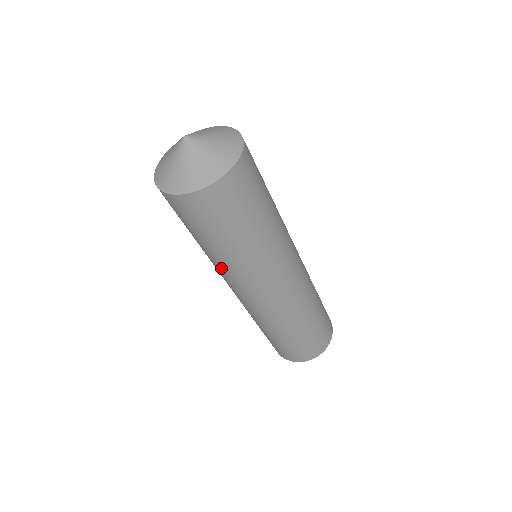
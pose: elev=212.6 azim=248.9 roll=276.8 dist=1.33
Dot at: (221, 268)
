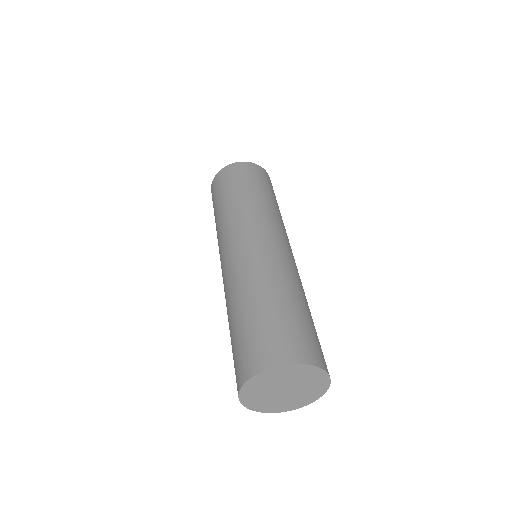
Dot at: (226, 221)
